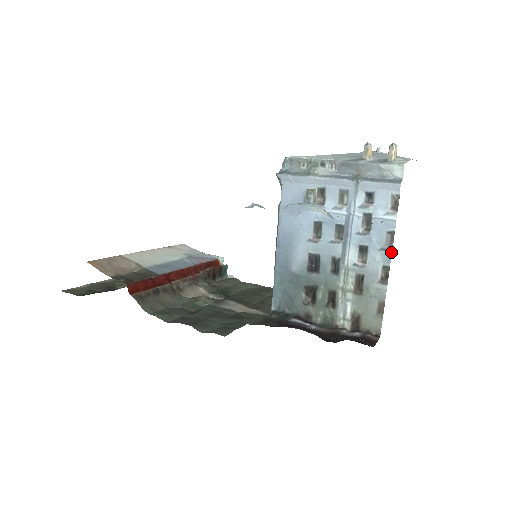
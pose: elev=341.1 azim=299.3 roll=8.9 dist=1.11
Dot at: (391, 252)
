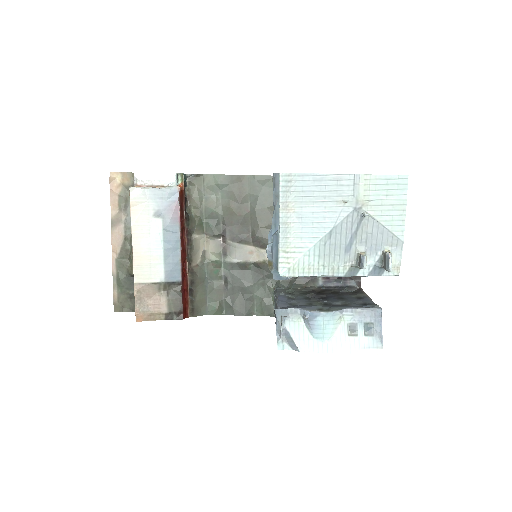
Dot at: occluded
